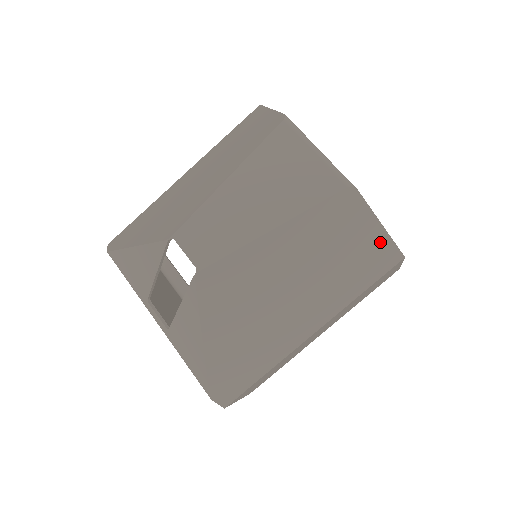
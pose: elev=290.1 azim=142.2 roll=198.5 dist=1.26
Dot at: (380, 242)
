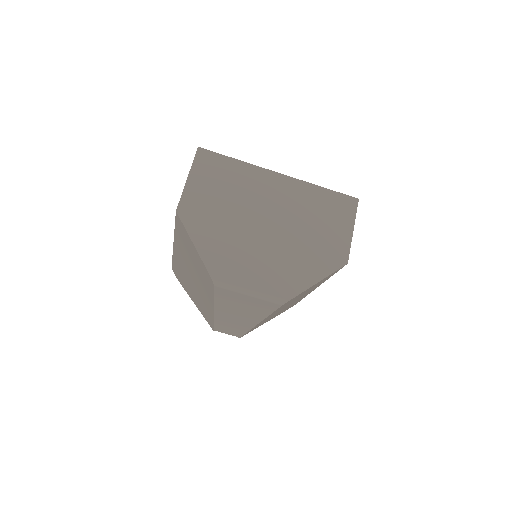
Dot at: occluded
